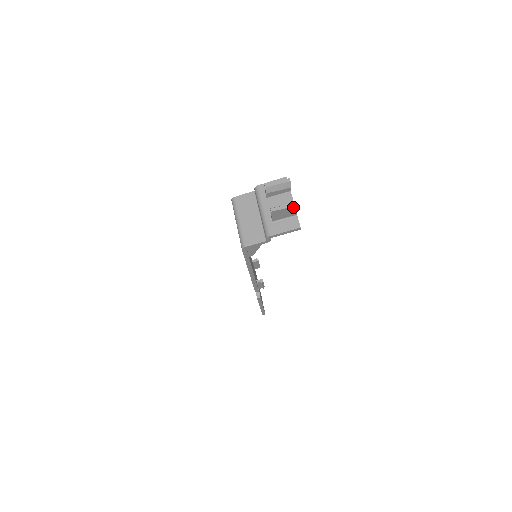
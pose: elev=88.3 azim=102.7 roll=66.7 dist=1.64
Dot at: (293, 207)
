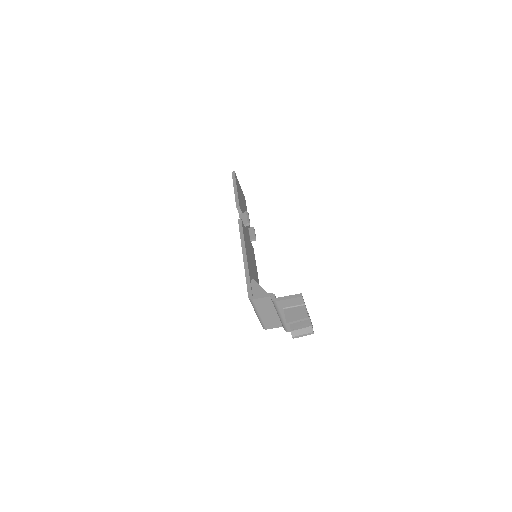
Dot at: (311, 333)
